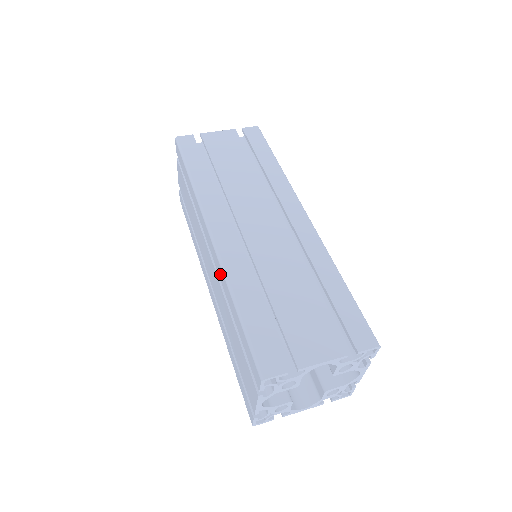
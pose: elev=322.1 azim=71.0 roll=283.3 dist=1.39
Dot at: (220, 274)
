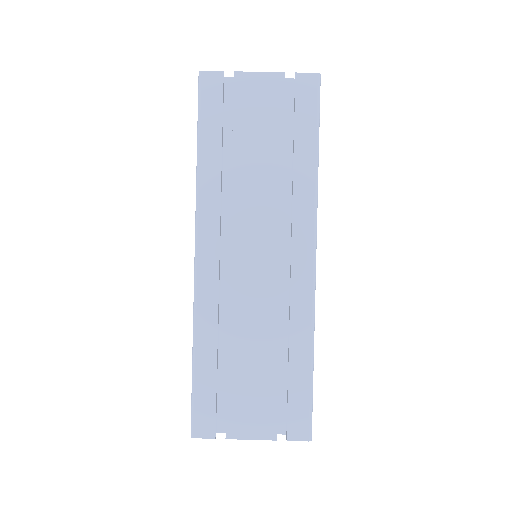
Dot at: occluded
